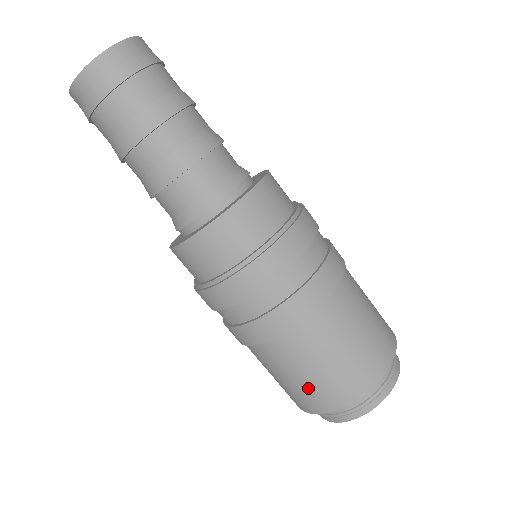
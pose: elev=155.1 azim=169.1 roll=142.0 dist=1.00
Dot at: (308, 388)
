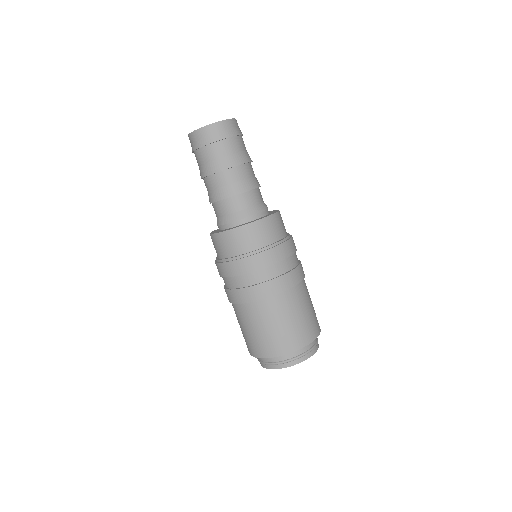
Dot at: (301, 325)
